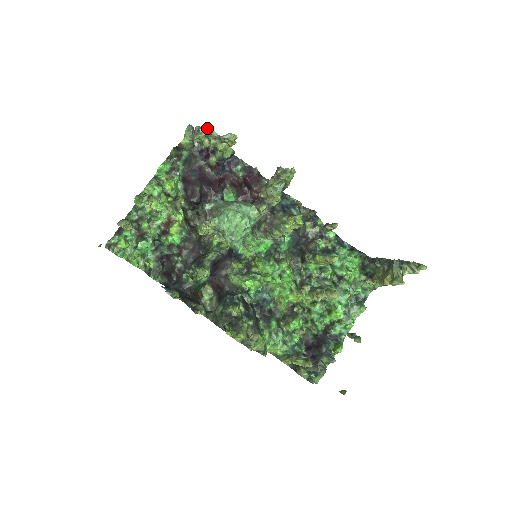
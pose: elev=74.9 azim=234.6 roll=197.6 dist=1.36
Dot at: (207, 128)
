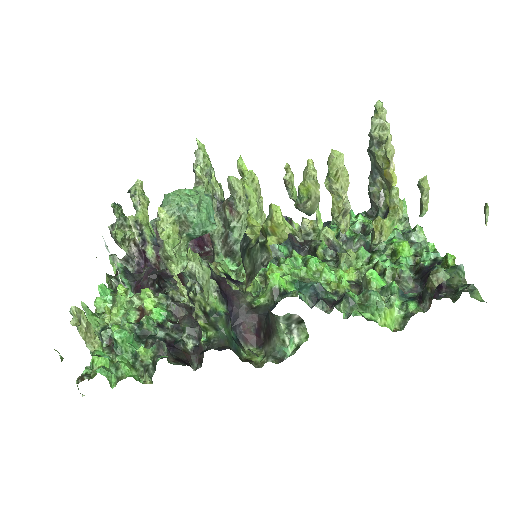
Dot at: (113, 203)
